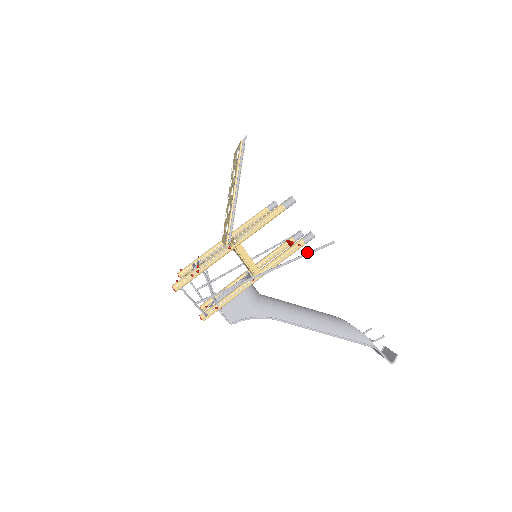
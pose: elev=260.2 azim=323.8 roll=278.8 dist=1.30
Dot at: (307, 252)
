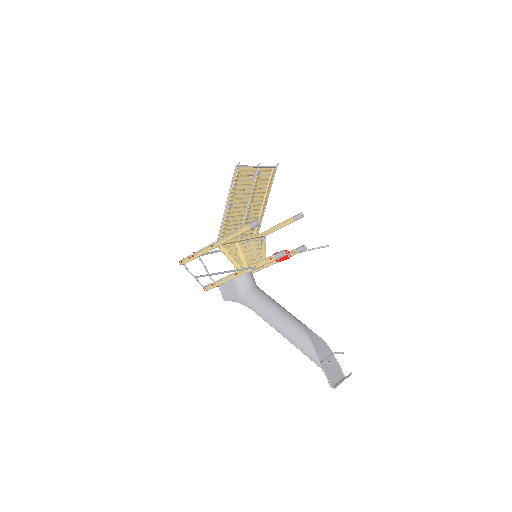
Dot at: (242, 268)
